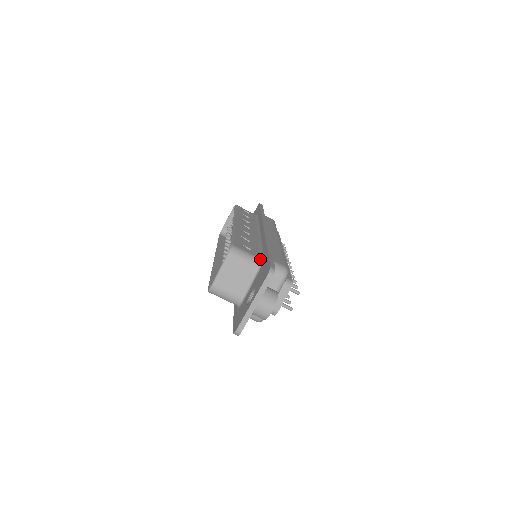
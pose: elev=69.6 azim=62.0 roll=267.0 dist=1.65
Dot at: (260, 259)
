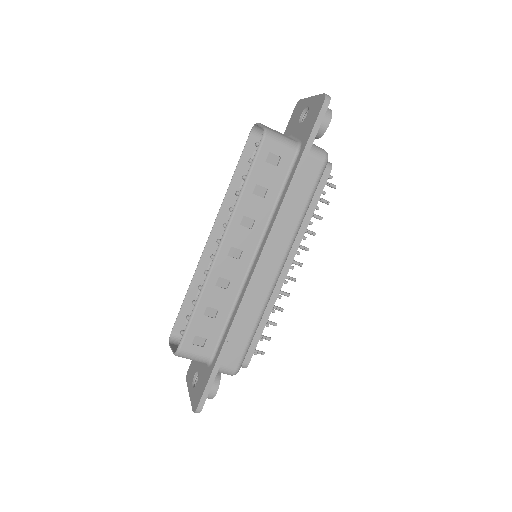
Dot at: (209, 360)
